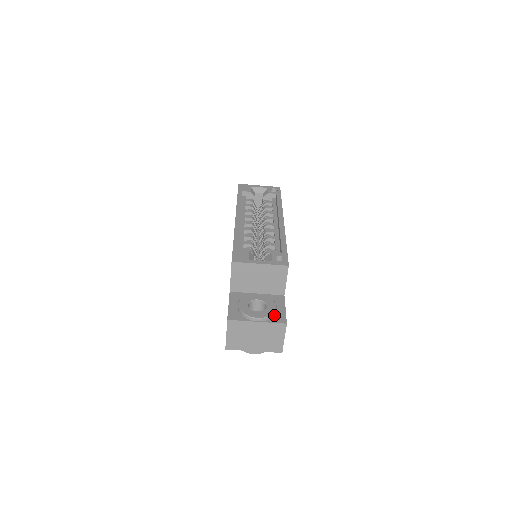
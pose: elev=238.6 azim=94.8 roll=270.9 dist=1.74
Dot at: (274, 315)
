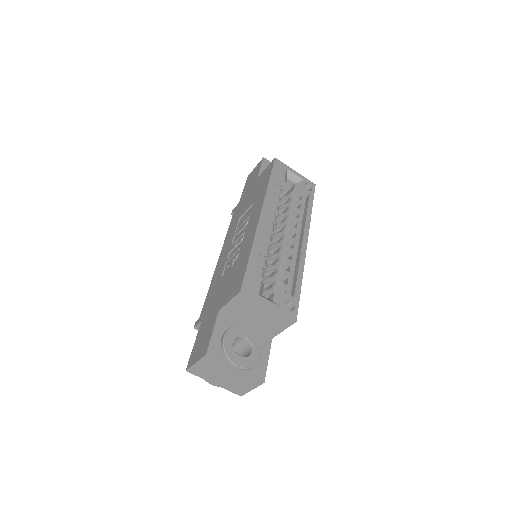
Dot at: (255, 365)
